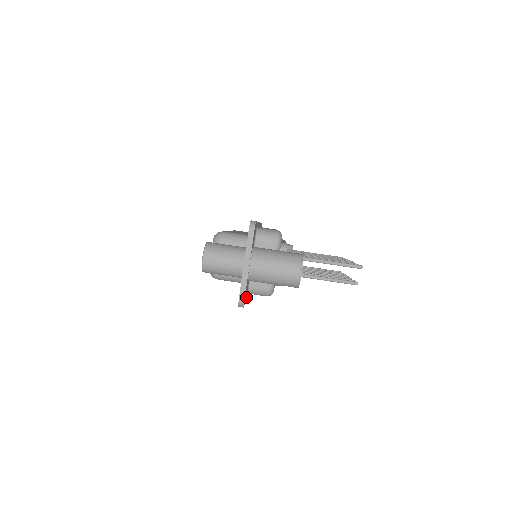
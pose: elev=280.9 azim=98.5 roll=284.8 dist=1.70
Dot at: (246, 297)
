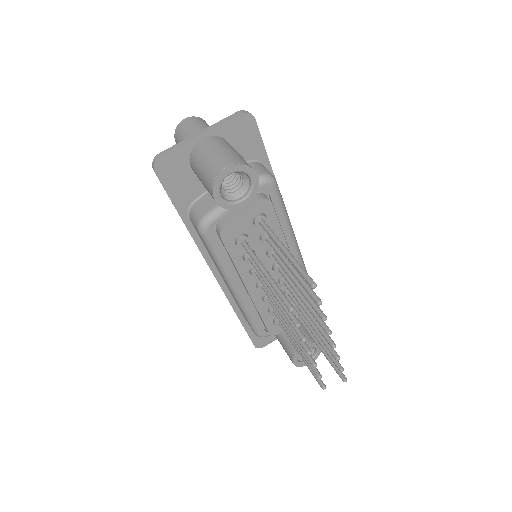
Dot at: (180, 205)
